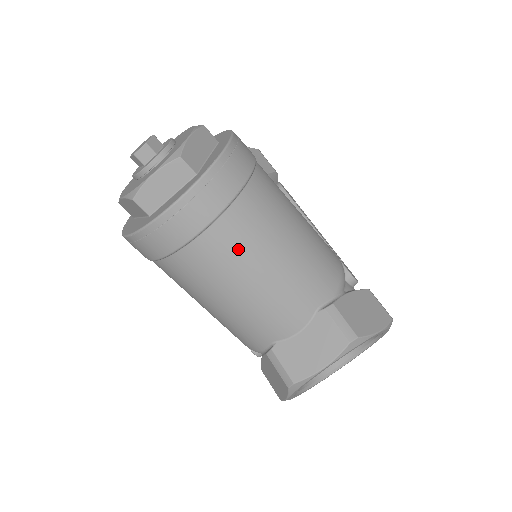
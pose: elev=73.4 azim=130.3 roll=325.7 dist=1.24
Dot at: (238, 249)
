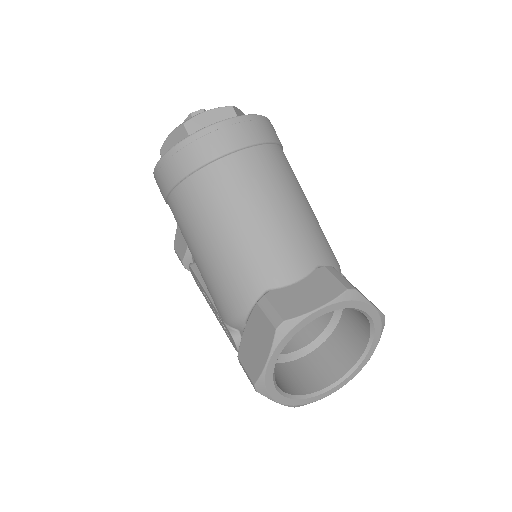
Dot at: (260, 178)
